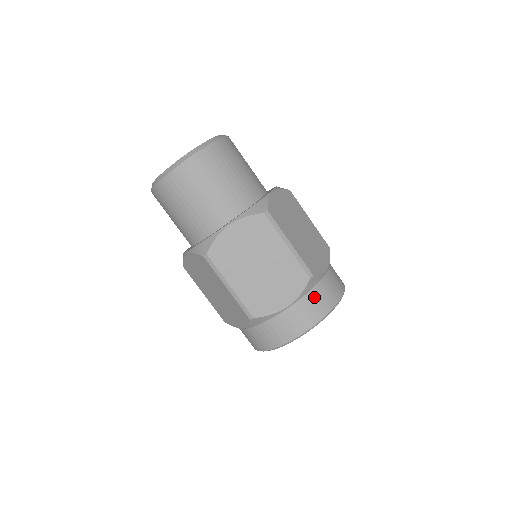
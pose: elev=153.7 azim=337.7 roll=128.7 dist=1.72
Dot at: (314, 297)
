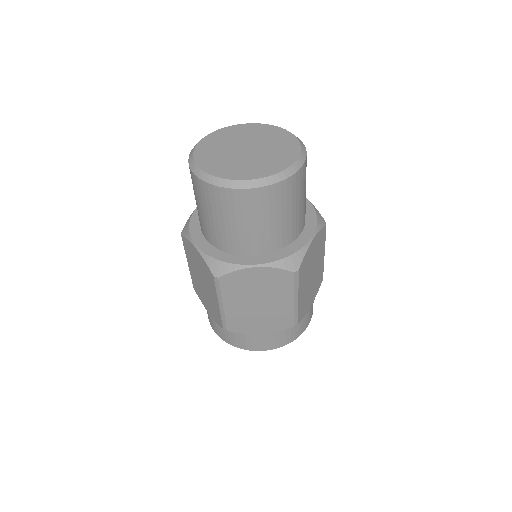
Dot at: occluded
